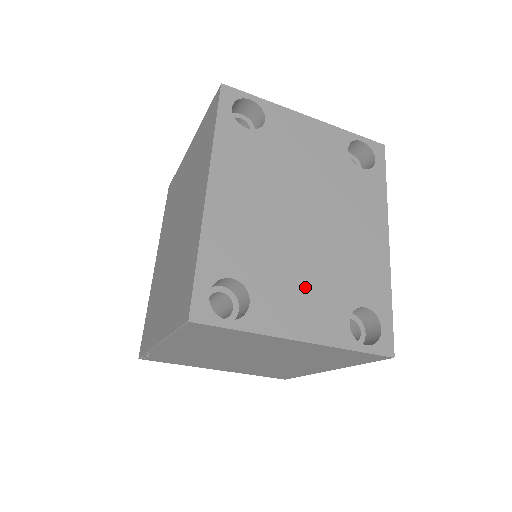
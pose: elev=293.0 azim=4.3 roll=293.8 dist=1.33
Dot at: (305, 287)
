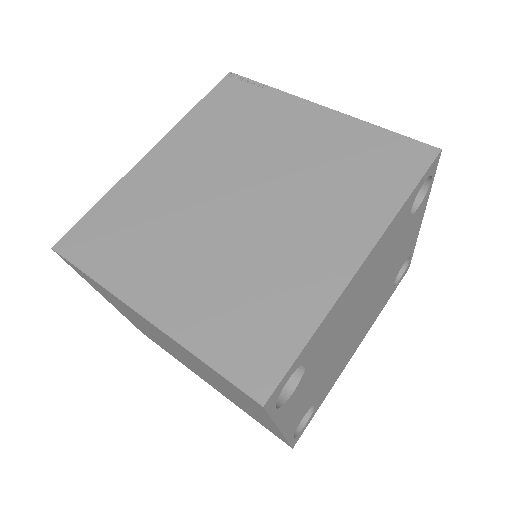
Dot at: (315, 383)
